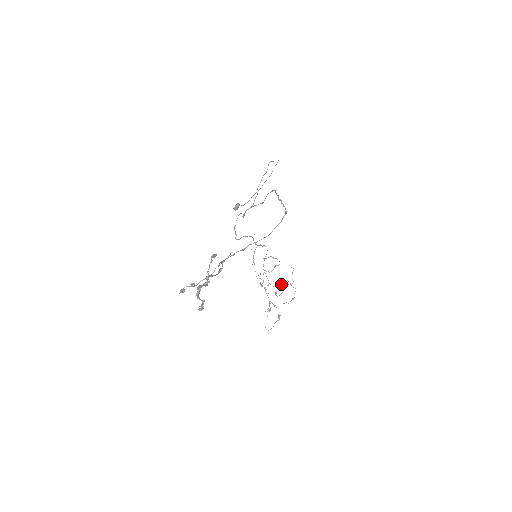
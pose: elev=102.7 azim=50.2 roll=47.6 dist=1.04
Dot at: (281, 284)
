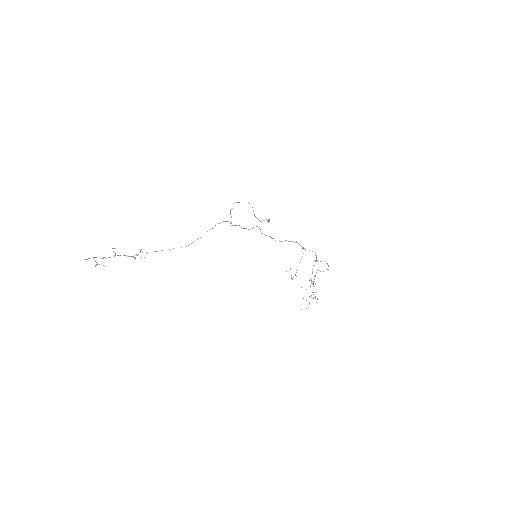
Dot at: (311, 283)
